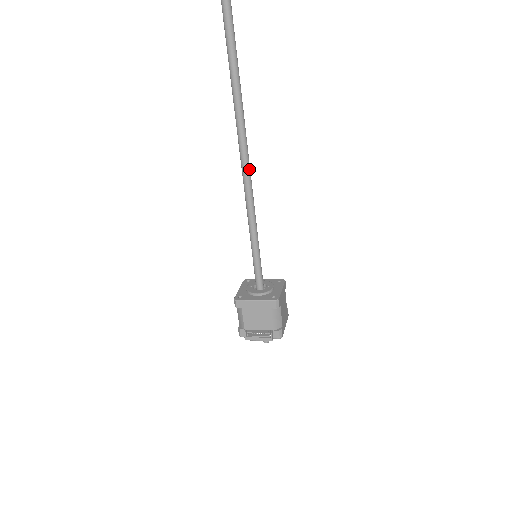
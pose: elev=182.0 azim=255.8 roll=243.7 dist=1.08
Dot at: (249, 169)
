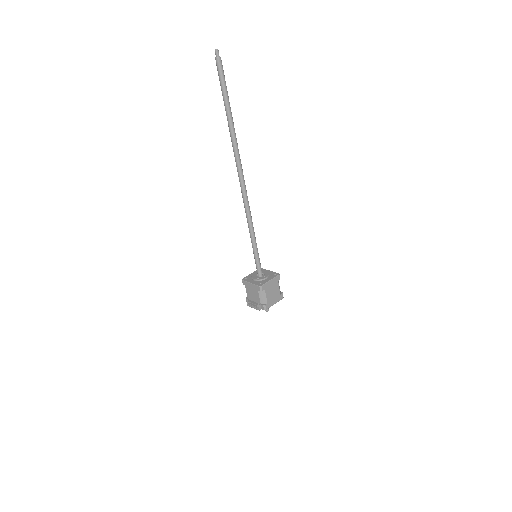
Dot at: (247, 204)
